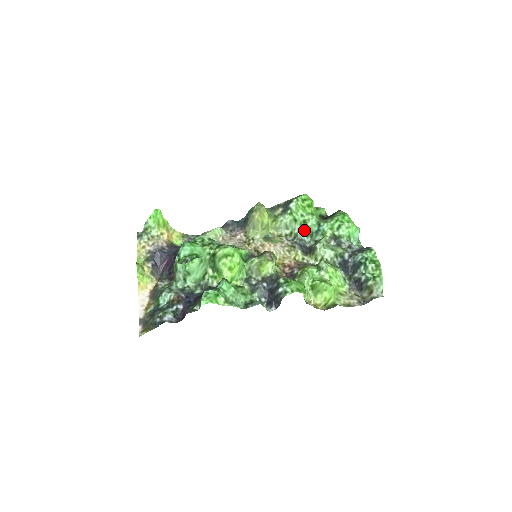
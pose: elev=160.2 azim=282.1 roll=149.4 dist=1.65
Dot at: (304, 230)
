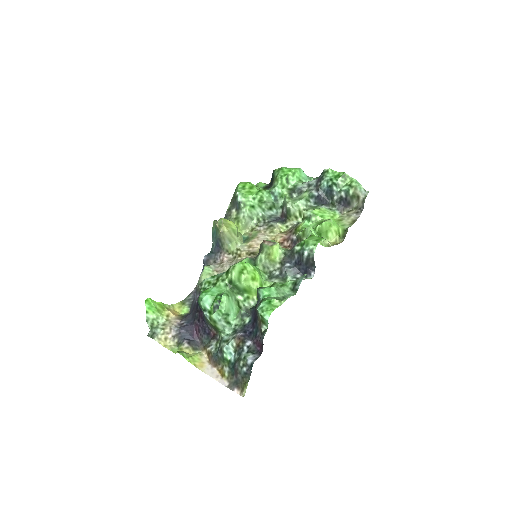
Dot at: (265, 208)
